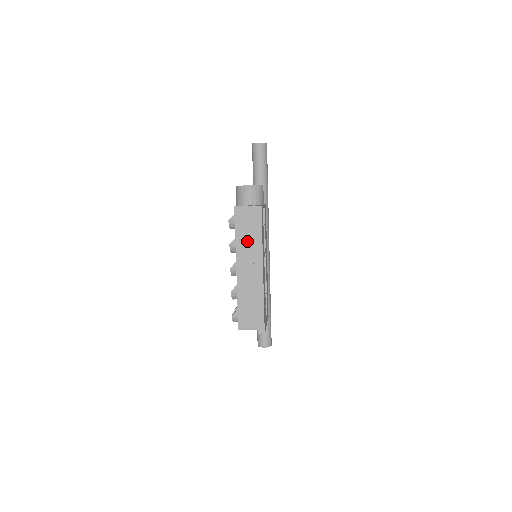
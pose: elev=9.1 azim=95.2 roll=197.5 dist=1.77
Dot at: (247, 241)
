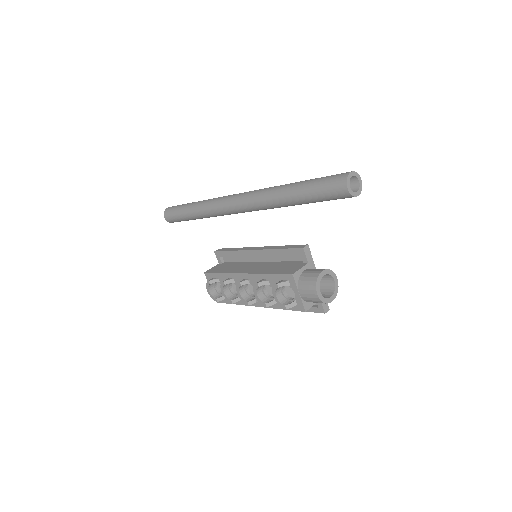
Dot at: occluded
